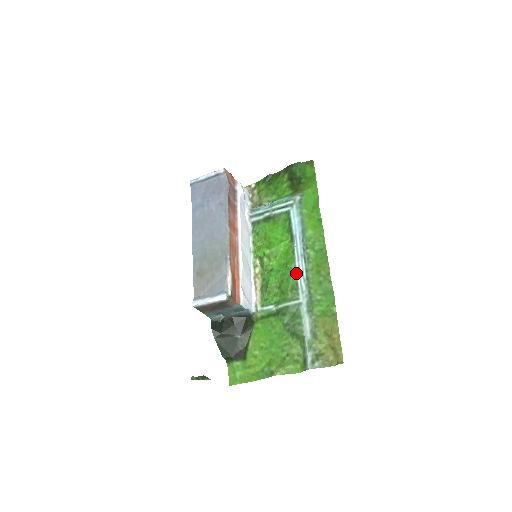
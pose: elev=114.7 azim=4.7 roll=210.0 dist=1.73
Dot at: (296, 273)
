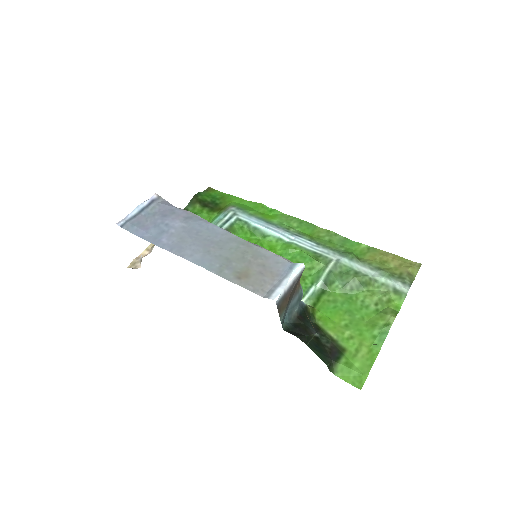
Dot at: (304, 247)
